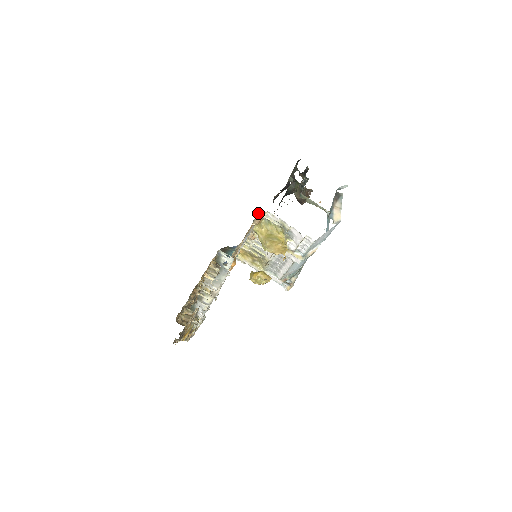
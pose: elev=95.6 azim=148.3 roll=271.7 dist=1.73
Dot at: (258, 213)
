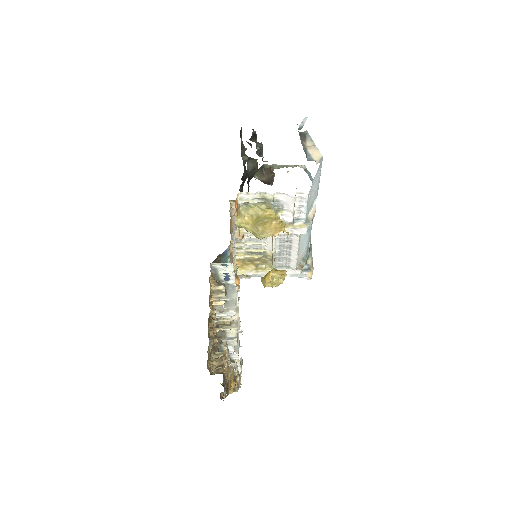
Dot at: (230, 200)
